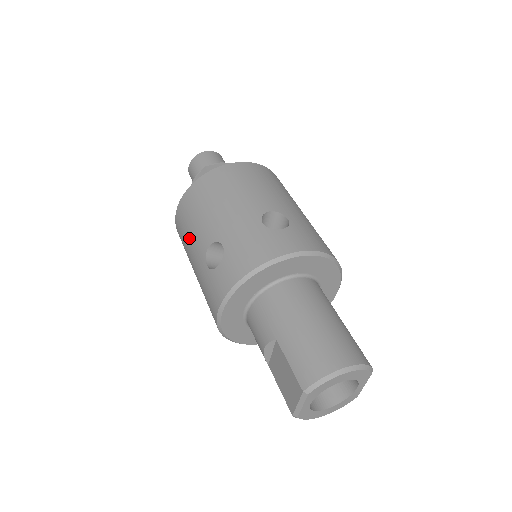
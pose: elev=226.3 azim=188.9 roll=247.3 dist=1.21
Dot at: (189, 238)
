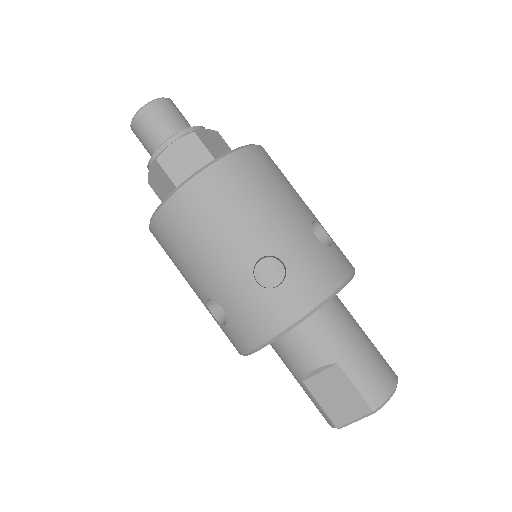
Dot at: (212, 238)
